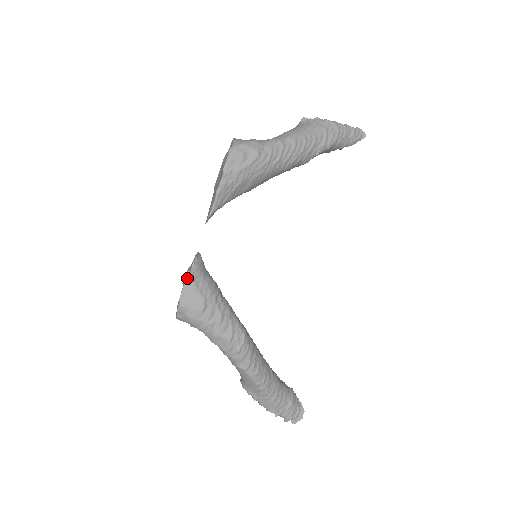
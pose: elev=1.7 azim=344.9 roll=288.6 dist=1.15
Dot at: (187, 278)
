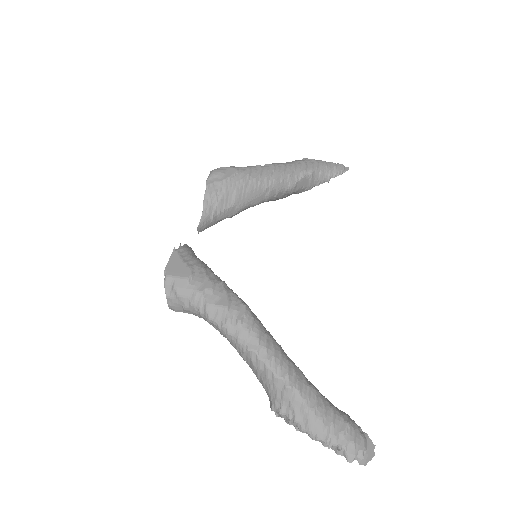
Dot at: (172, 254)
